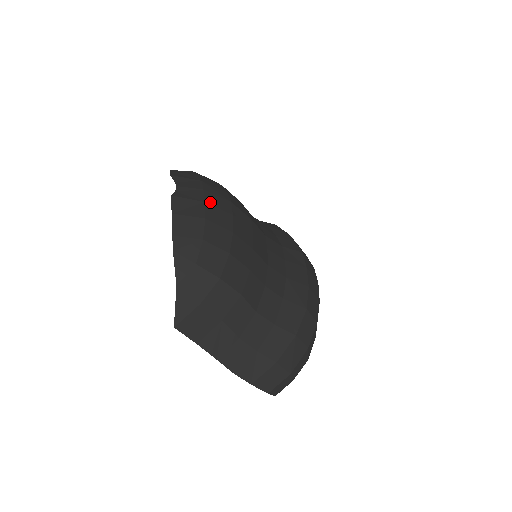
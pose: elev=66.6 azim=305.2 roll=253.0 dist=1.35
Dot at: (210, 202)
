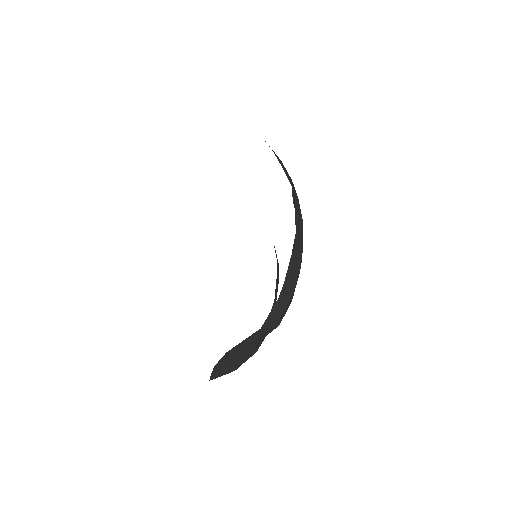
Dot at: occluded
